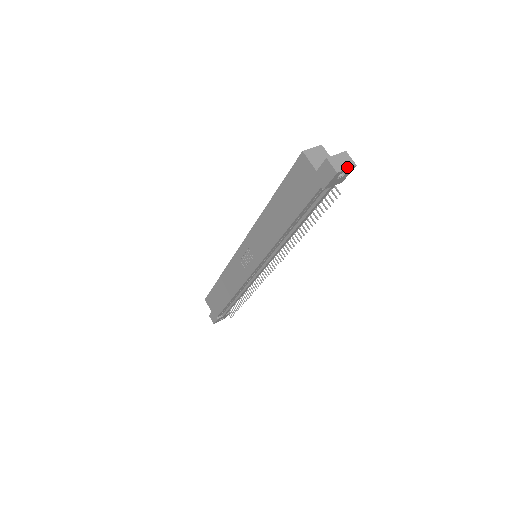
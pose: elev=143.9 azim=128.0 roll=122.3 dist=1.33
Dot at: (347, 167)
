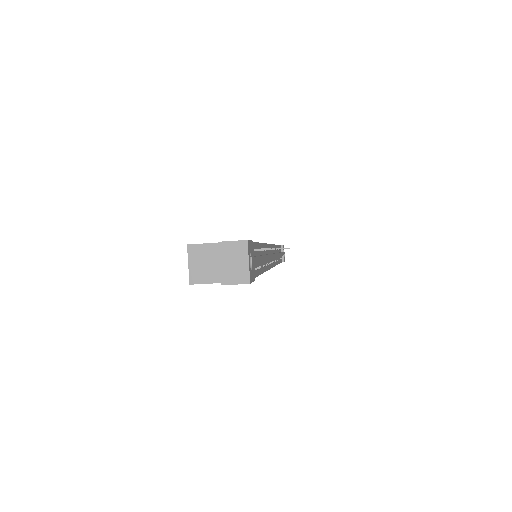
Dot at: (245, 260)
